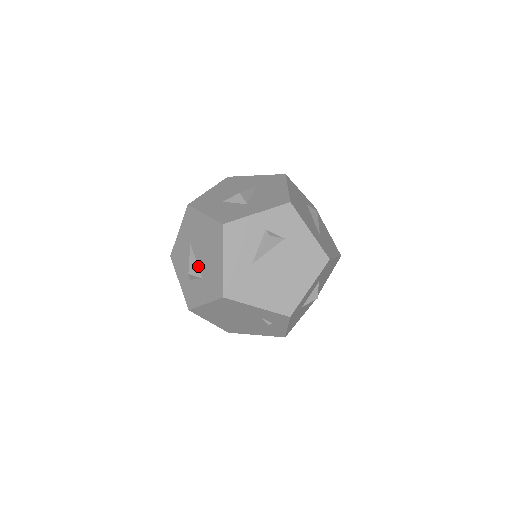
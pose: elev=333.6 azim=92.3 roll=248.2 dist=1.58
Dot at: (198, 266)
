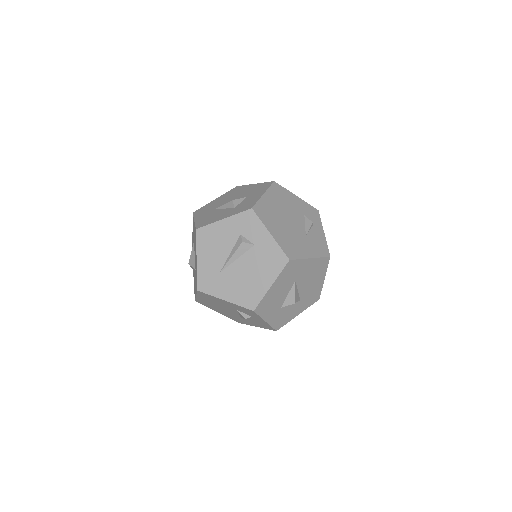
Dot at: occluded
